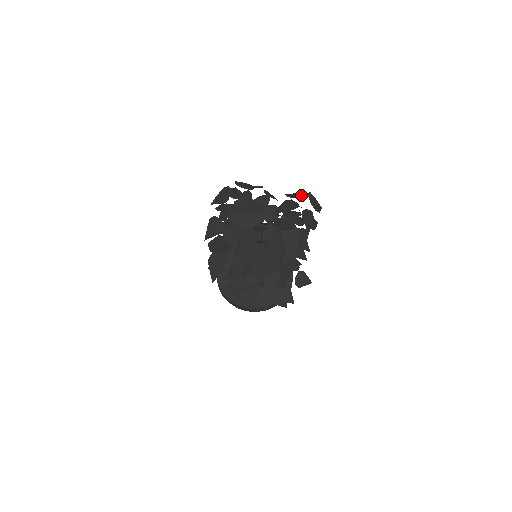
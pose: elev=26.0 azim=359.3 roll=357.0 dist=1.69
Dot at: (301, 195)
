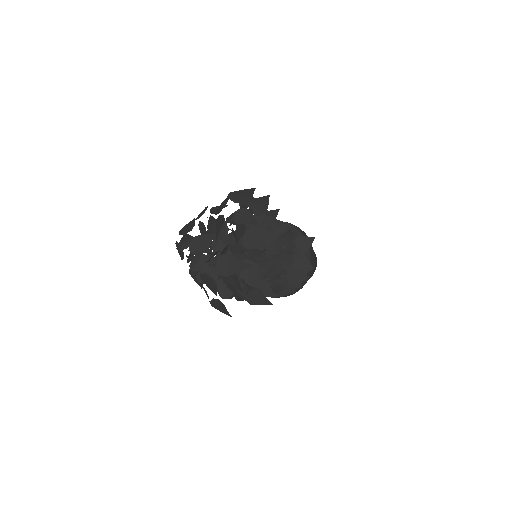
Dot at: (225, 202)
